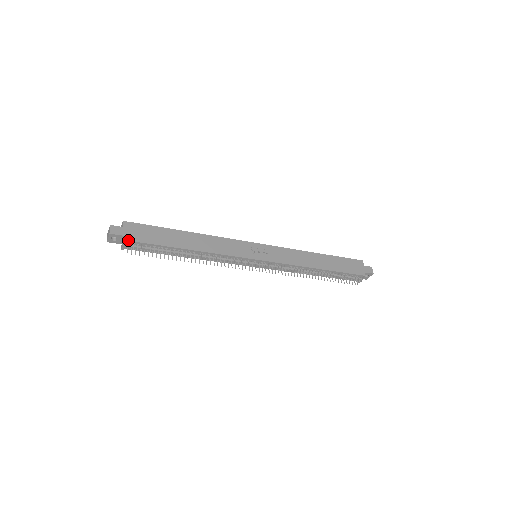
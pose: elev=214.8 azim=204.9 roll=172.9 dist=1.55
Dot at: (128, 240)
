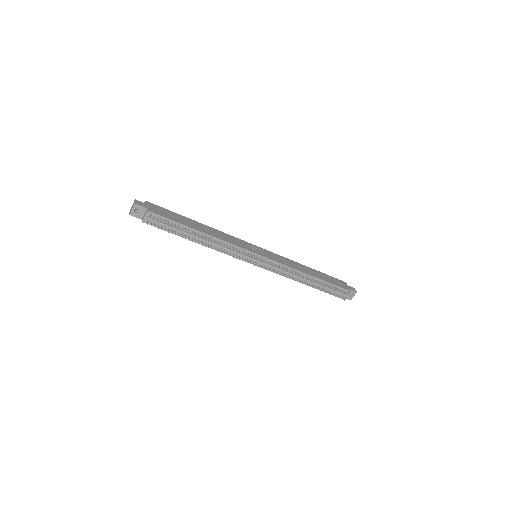
Dot at: (150, 211)
